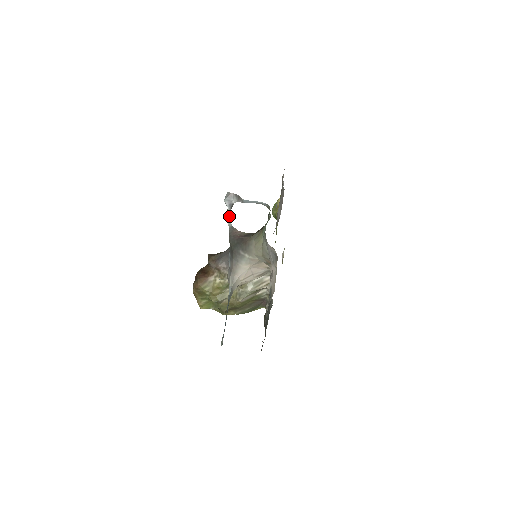
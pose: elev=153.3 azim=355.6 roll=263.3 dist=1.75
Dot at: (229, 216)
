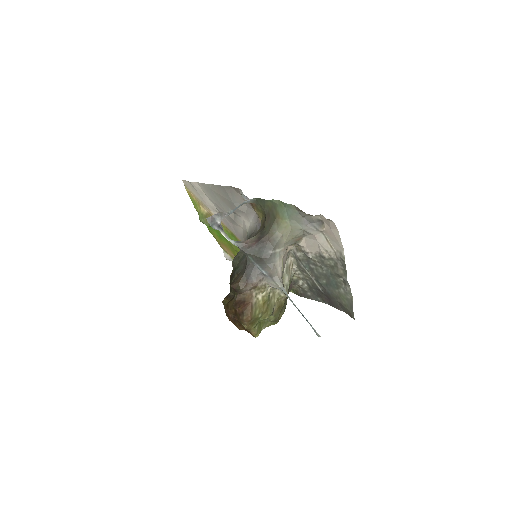
Dot at: (227, 236)
